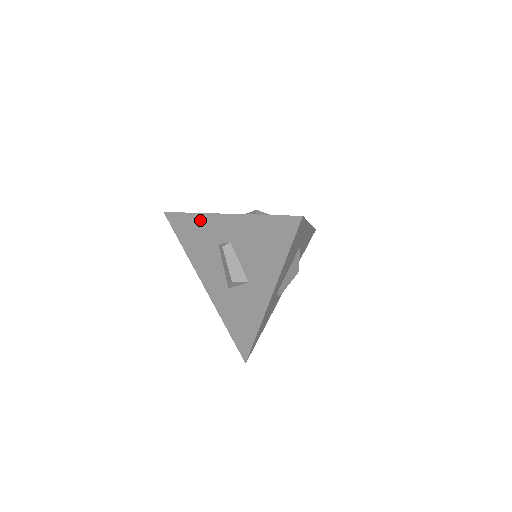
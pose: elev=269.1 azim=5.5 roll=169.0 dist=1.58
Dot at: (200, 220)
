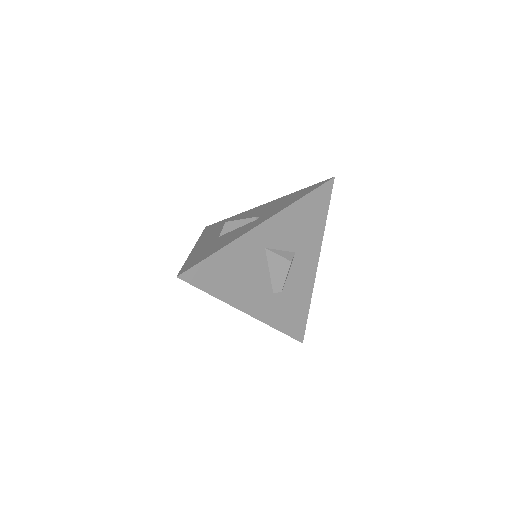
Dot at: occluded
